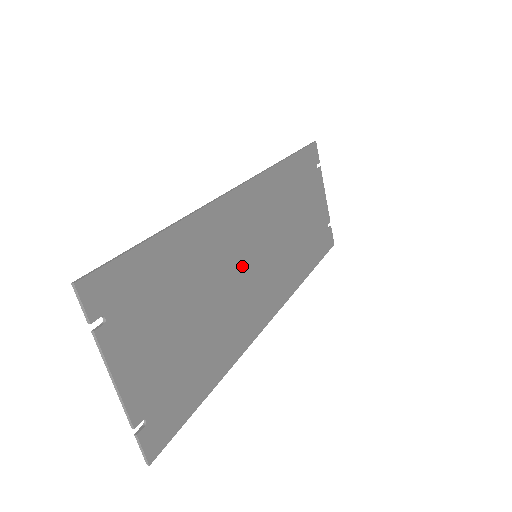
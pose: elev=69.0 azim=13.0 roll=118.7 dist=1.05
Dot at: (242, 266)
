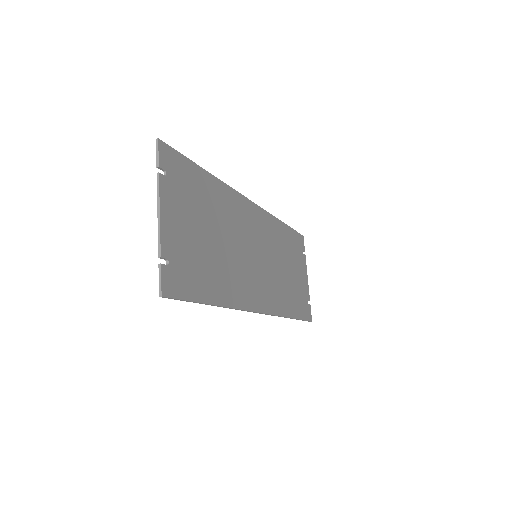
Dot at: (246, 249)
